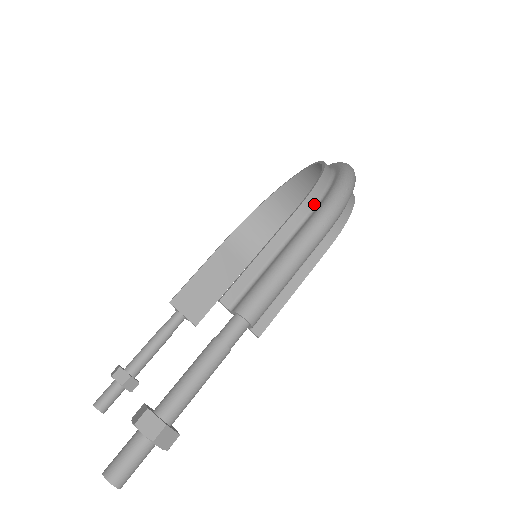
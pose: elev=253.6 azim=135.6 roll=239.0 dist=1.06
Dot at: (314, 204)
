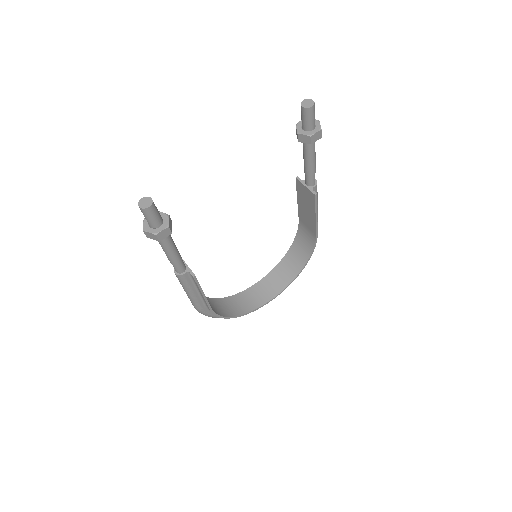
Dot at: (303, 228)
